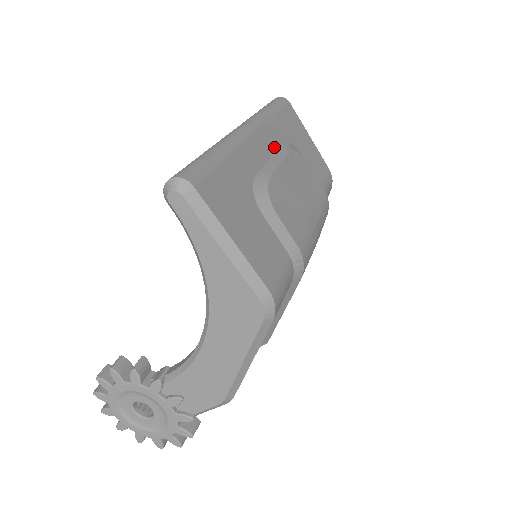
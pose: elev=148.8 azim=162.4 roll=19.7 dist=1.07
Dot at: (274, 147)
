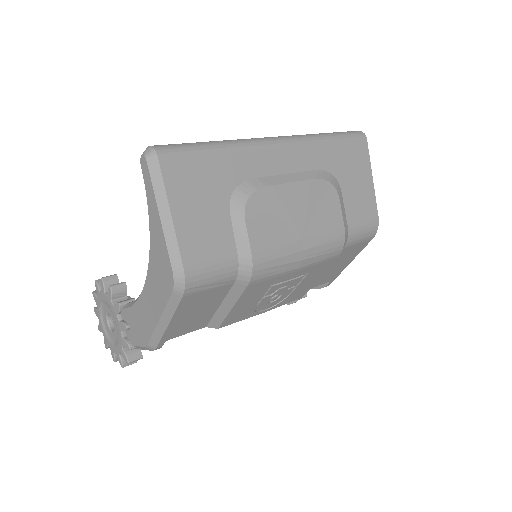
Dot at: (301, 168)
